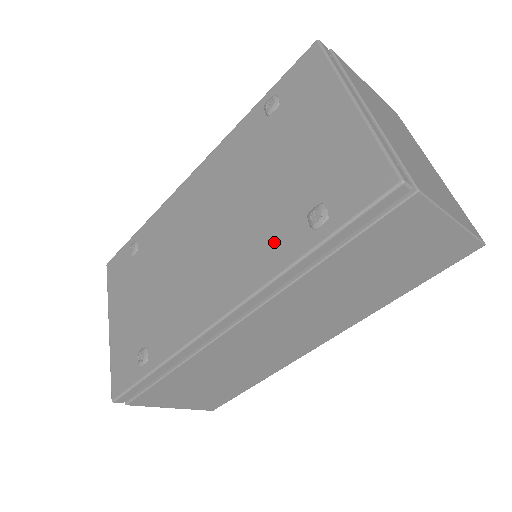
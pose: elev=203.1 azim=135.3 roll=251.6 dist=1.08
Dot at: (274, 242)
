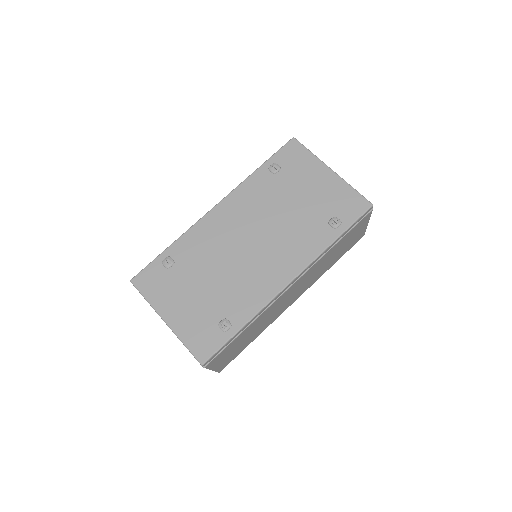
Dot at: (311, 238)
